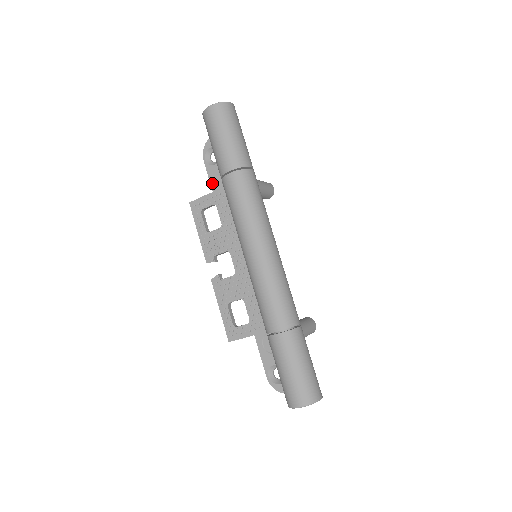
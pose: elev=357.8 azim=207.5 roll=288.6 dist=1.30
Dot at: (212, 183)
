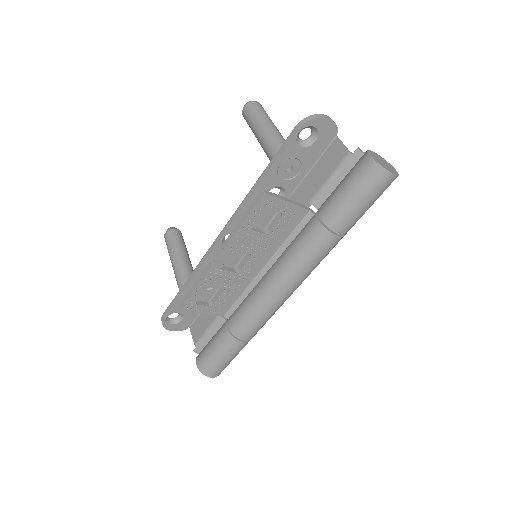
Dot at: (280, 159)
